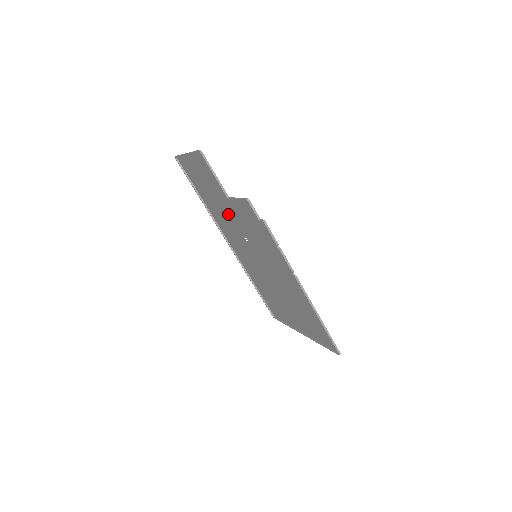
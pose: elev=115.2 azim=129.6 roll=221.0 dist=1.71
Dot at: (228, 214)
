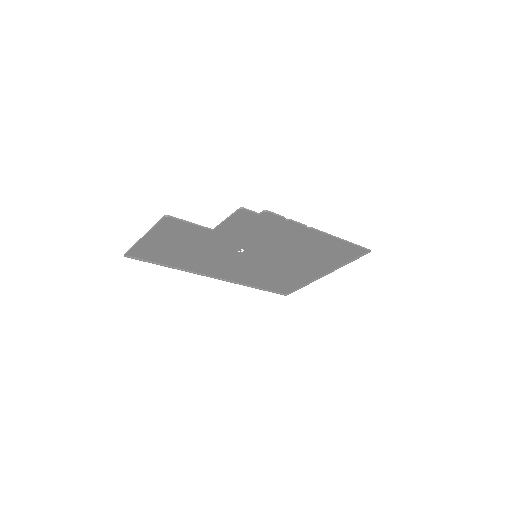
Dot at: (212, 248)
